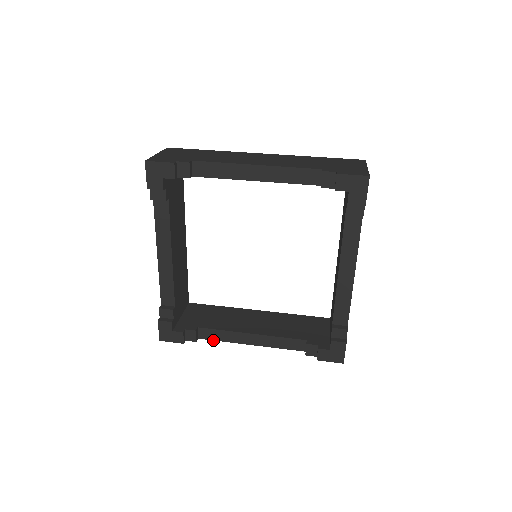
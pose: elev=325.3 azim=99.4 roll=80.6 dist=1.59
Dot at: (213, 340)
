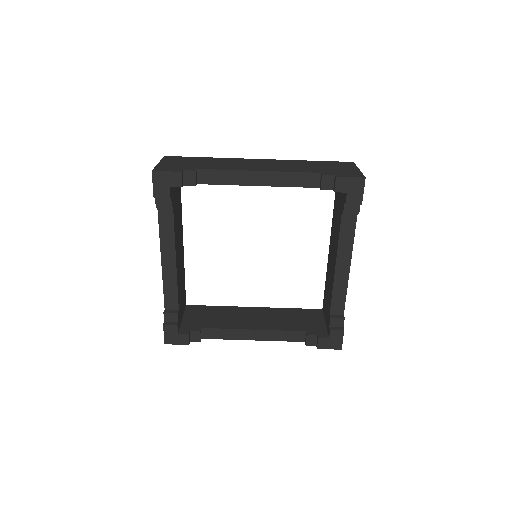
Dot at: occluded
